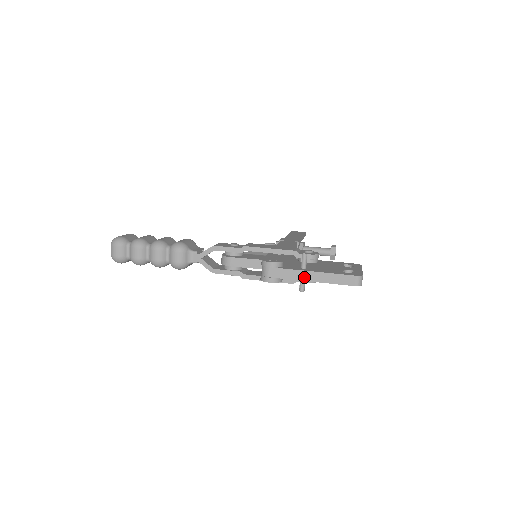
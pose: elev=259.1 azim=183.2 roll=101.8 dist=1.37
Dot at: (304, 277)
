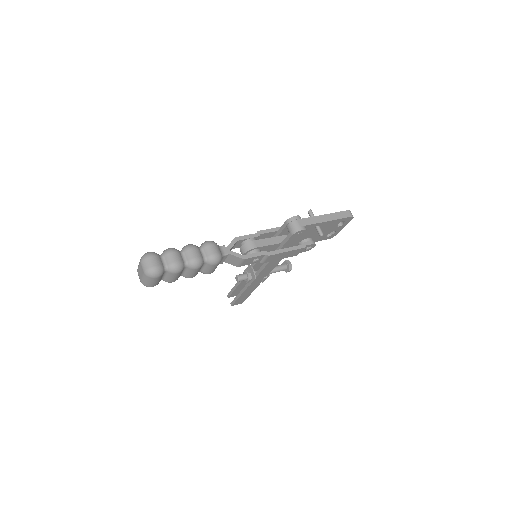
Dot at: (321, 220)
